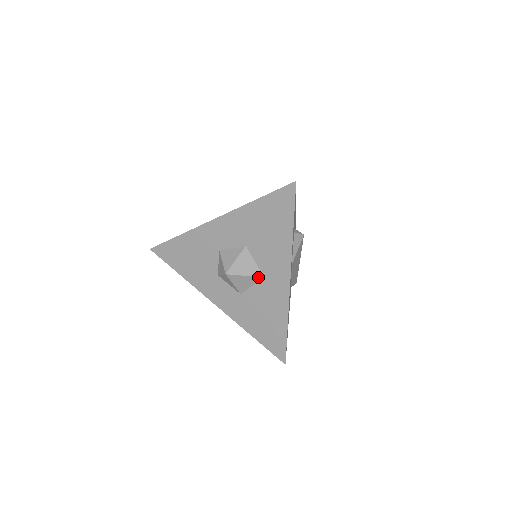
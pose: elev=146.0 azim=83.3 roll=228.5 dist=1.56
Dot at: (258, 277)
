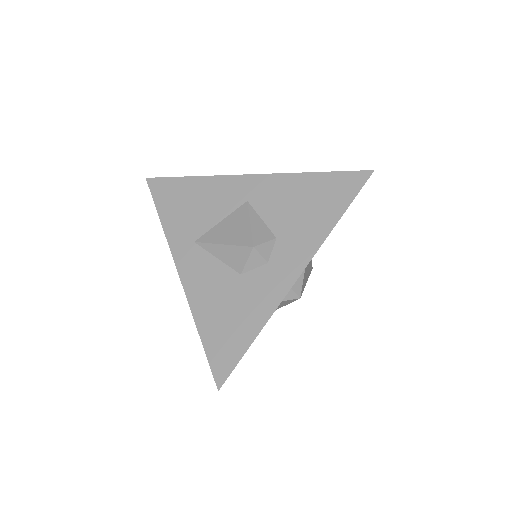
Dot at: occluded
